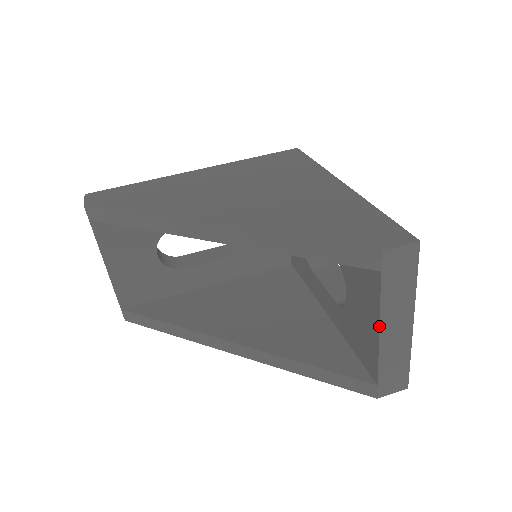
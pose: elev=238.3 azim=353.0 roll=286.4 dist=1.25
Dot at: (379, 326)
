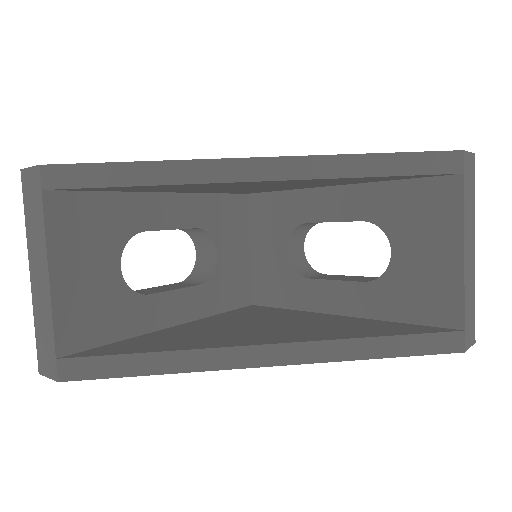
Dot at: (464, 243)
